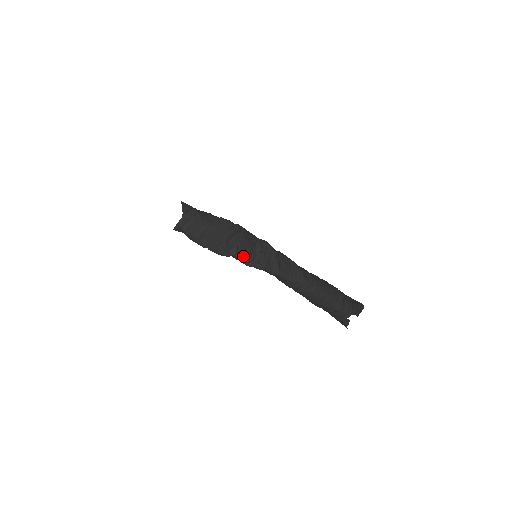
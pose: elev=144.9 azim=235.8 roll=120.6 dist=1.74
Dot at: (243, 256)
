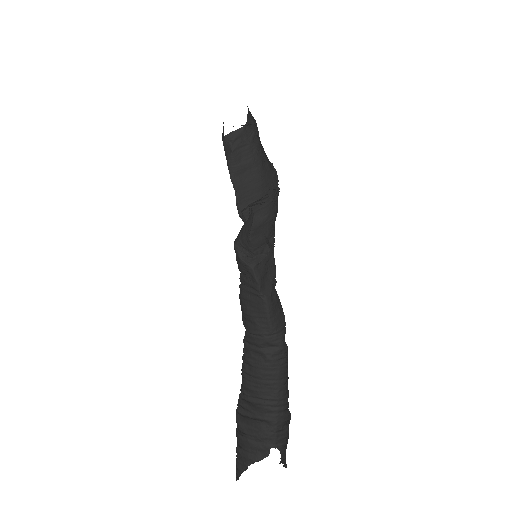
Dot at: (256, 238)
